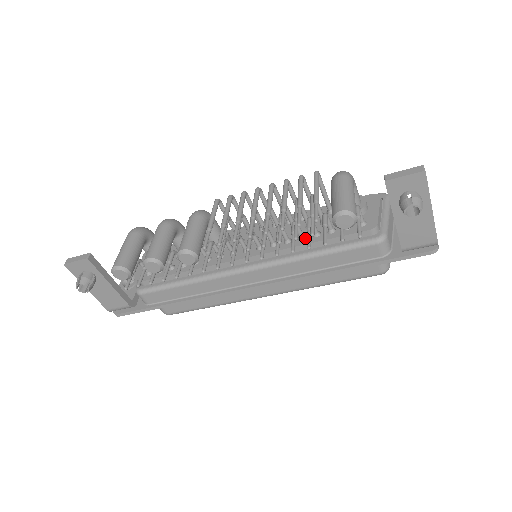
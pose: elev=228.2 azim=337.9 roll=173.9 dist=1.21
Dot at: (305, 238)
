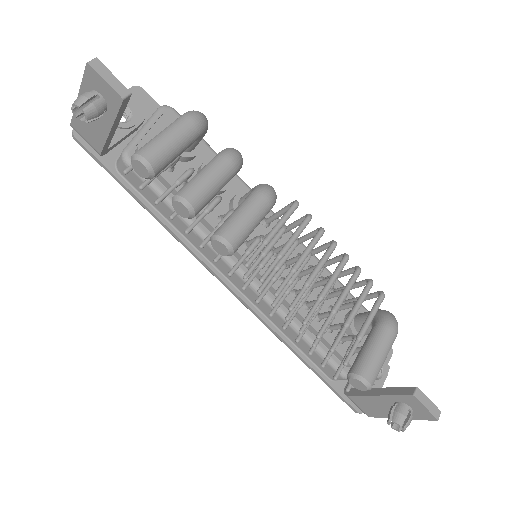
Dot at: (308, 310)
